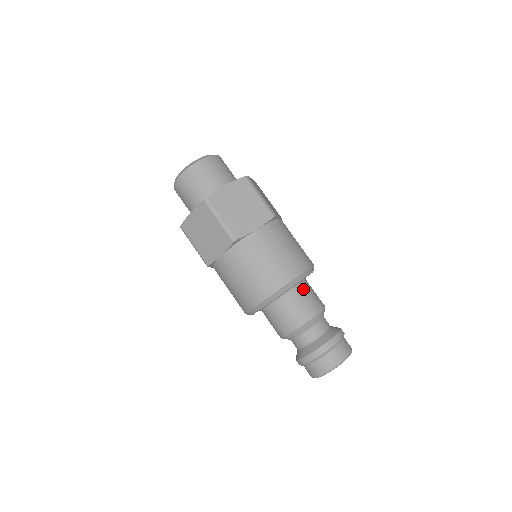
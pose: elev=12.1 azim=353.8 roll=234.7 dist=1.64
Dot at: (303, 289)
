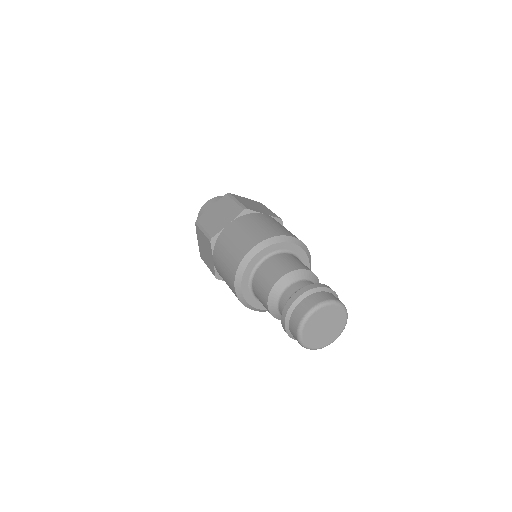
Dot at: occluded
